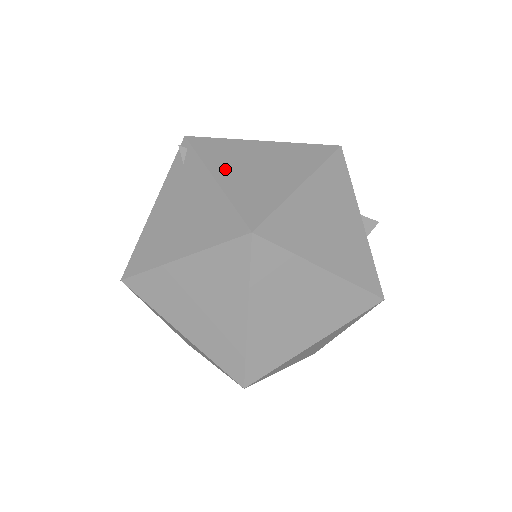
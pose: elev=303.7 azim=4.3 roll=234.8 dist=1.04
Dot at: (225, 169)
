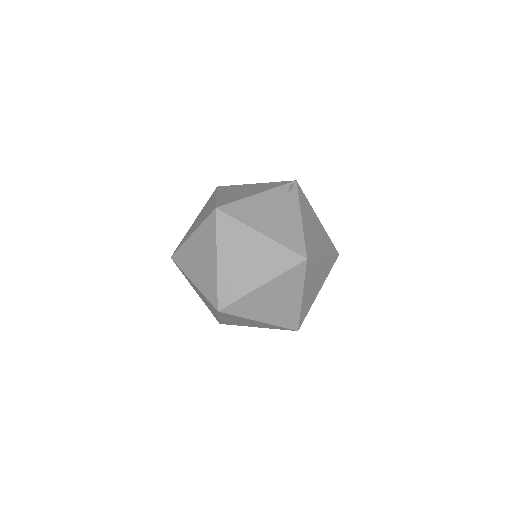
Dot at: (306, 217)
